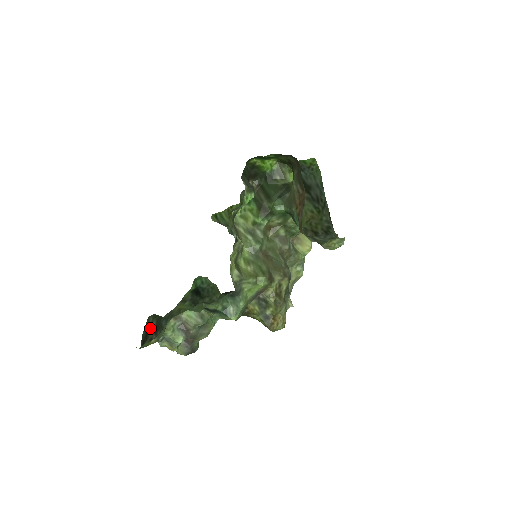
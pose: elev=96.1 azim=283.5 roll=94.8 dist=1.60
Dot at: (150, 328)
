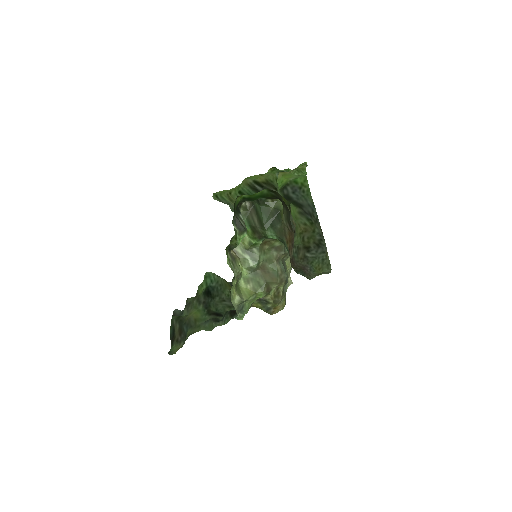
Dot at: (175, 329)
